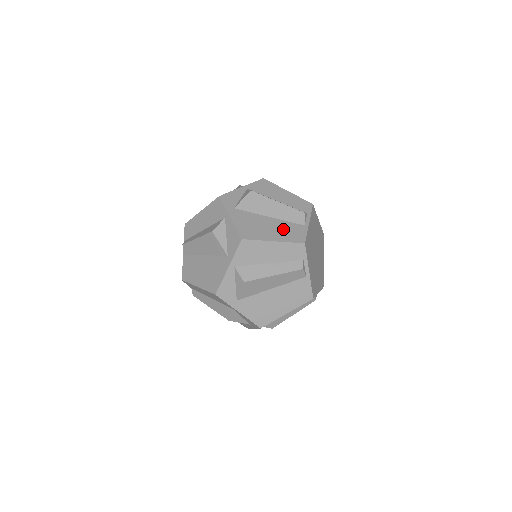
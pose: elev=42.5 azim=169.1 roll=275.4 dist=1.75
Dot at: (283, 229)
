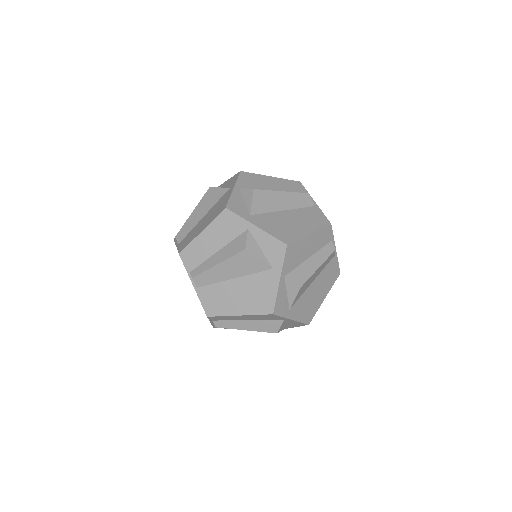
Dot at: (305, 218)
